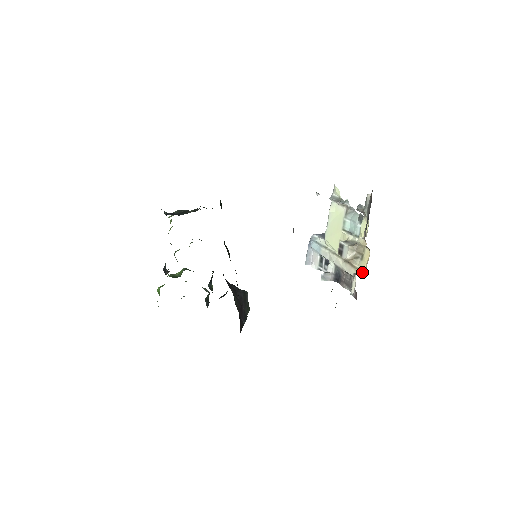
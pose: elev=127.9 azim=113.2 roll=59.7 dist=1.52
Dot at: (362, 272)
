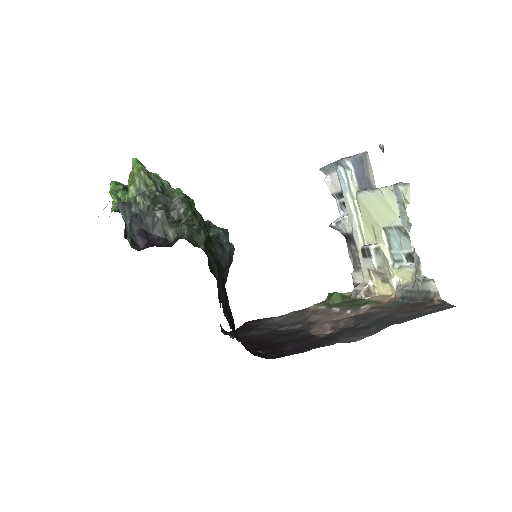
Dot at: (374, 290)
